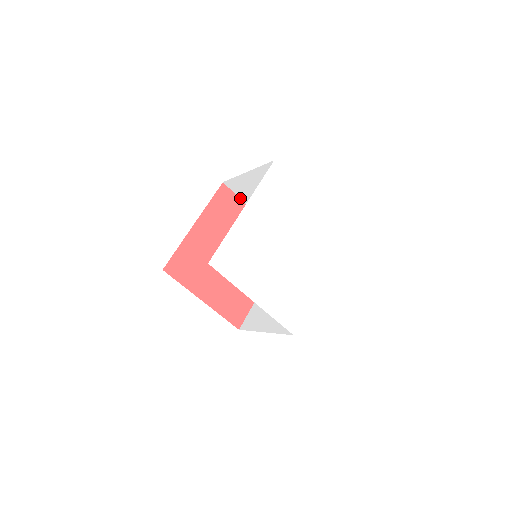
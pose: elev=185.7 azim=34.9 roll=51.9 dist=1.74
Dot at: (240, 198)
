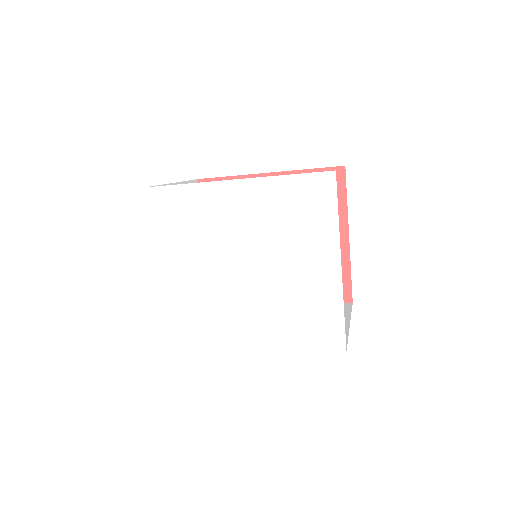
Dot at: occluded
